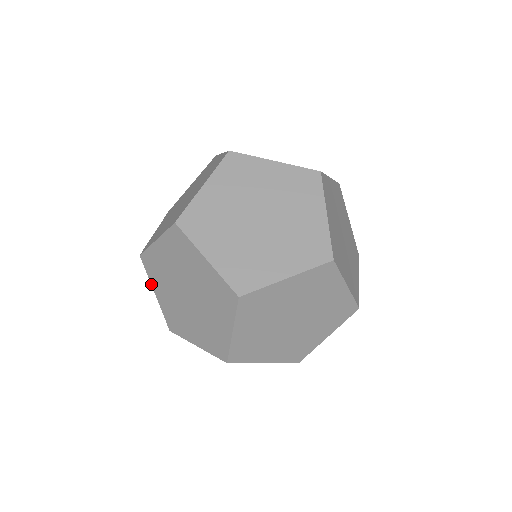
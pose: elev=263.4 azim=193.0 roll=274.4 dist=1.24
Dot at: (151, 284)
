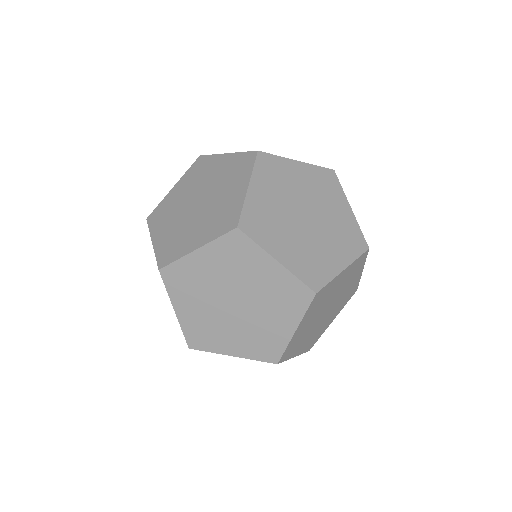
Dot at: occluded
